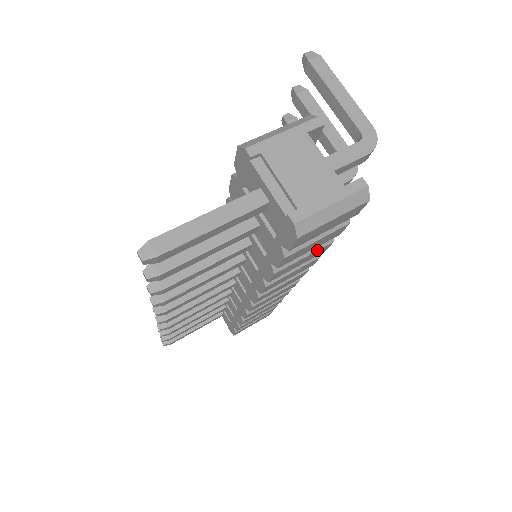
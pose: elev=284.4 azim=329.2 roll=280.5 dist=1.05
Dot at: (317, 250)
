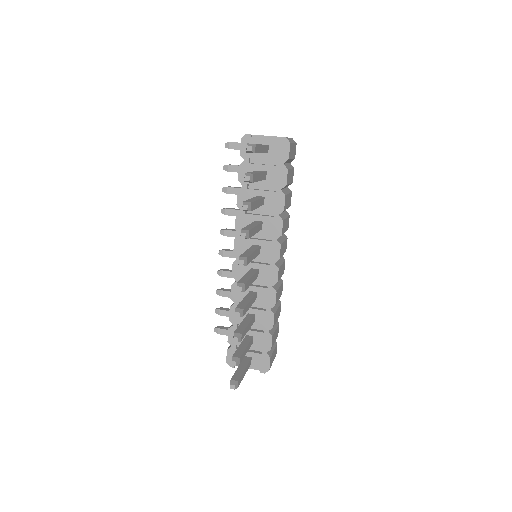
Dot at: (290, 193)
